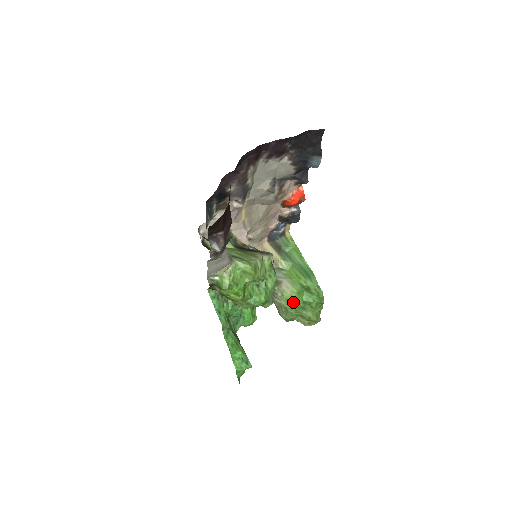
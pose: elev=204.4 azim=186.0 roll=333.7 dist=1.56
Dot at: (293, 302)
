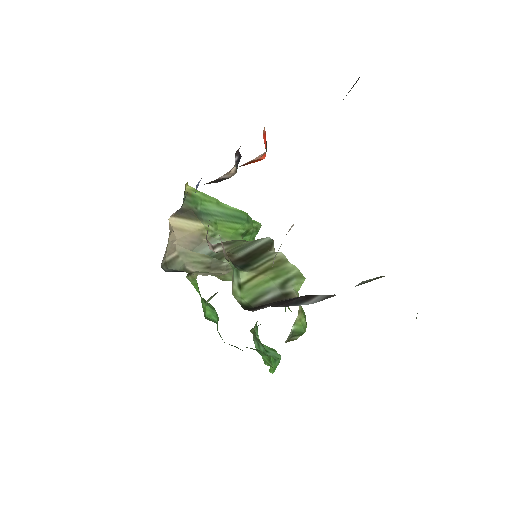
Dot at: occluded
